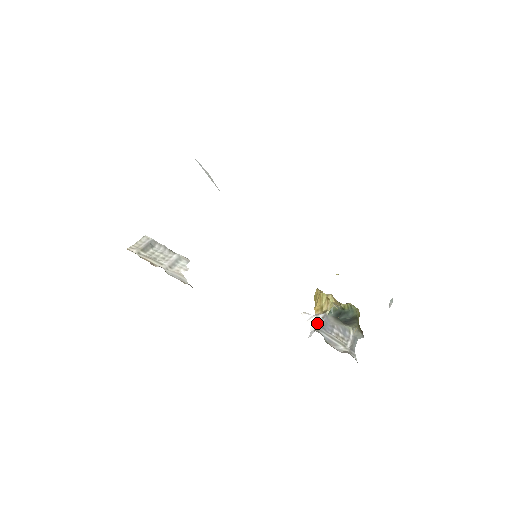
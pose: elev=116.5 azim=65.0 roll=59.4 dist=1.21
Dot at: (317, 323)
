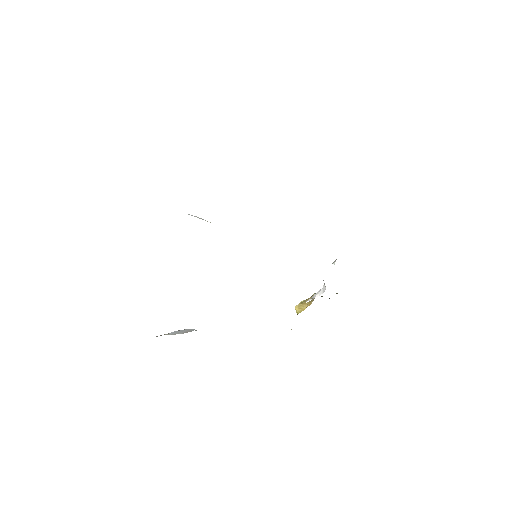
Dot at: (319, 291)
